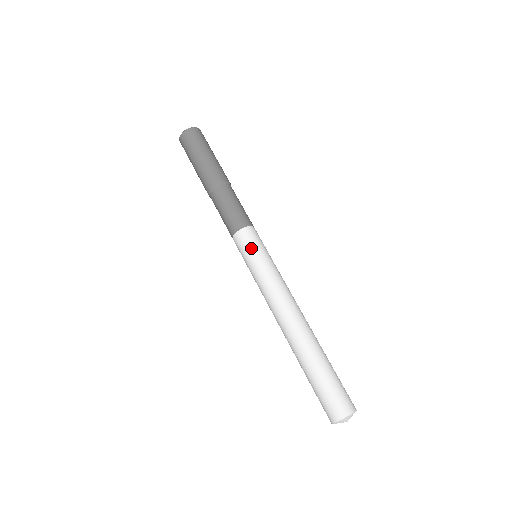
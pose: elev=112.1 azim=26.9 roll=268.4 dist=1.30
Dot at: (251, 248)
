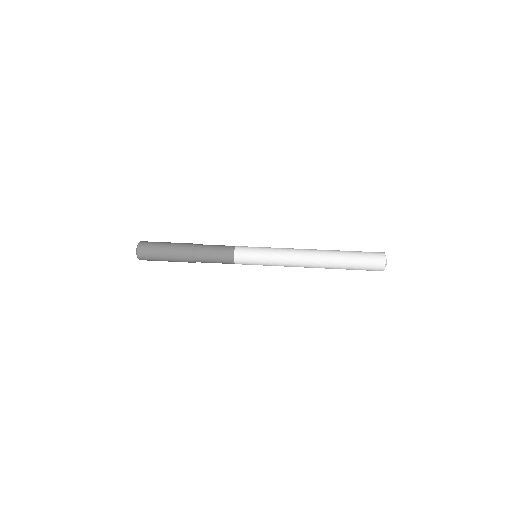
Dot at: occluded
